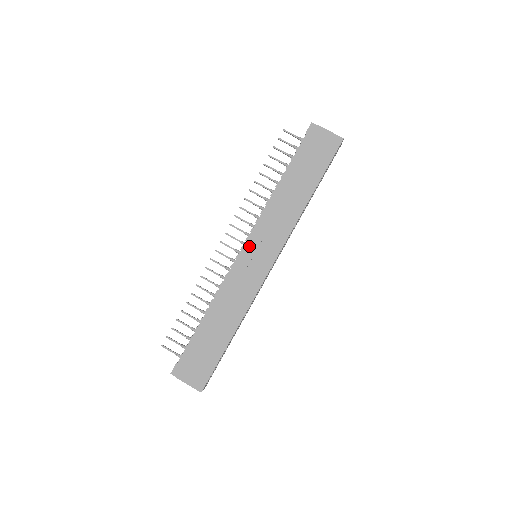
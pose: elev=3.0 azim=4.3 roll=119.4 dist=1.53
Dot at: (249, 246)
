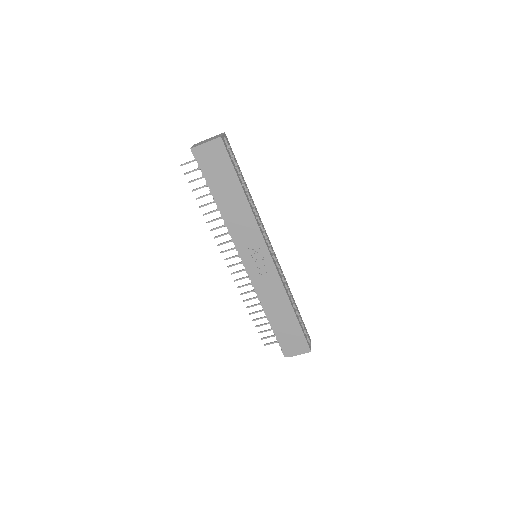
Dot at: (245, 259)
